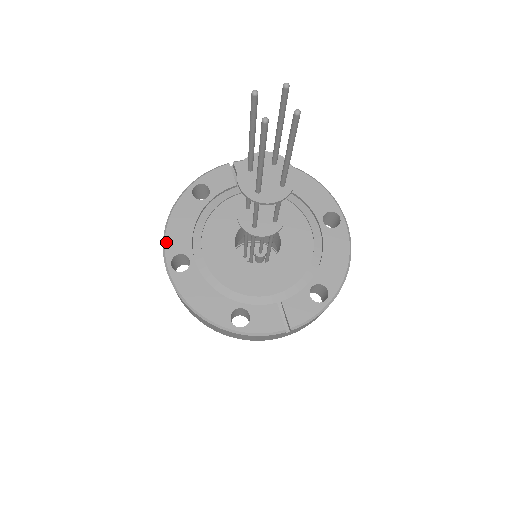
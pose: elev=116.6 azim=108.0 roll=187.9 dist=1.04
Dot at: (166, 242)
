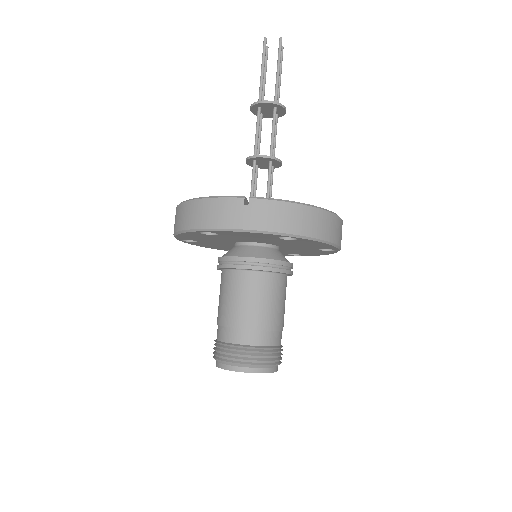
Dot at: occluded
